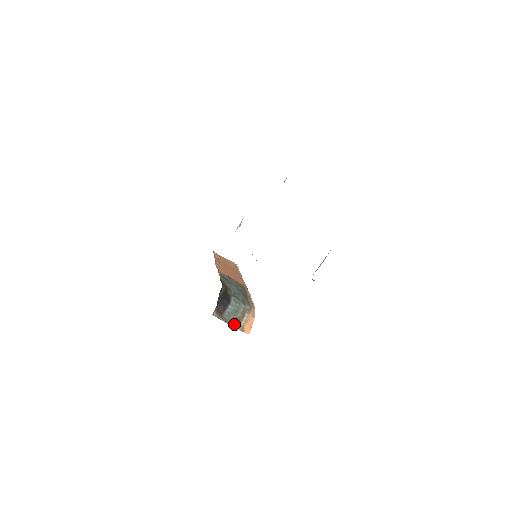
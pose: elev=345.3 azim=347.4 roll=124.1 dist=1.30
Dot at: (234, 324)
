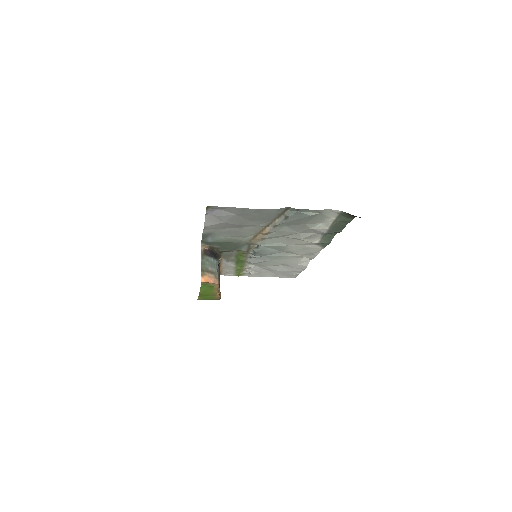
Dot at: (203, 267)
